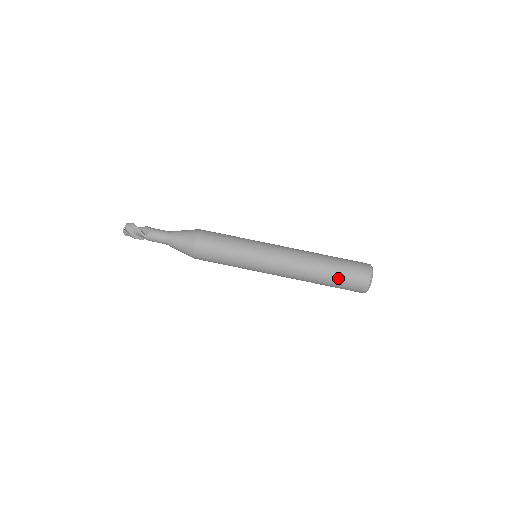
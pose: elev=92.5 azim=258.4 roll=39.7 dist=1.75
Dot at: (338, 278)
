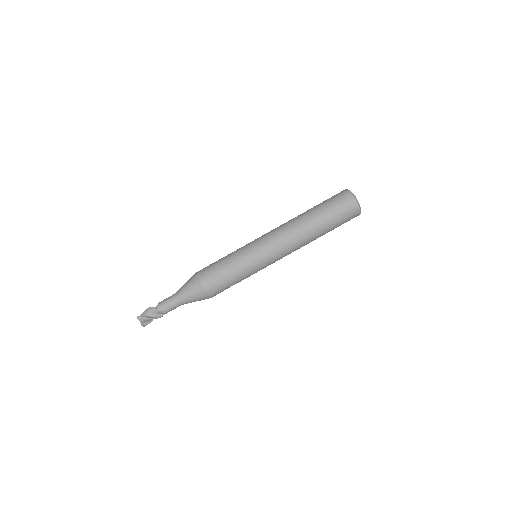
Dot at: (325, 209)
